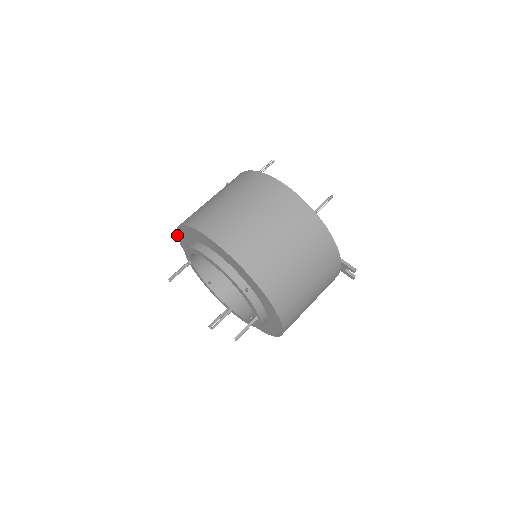
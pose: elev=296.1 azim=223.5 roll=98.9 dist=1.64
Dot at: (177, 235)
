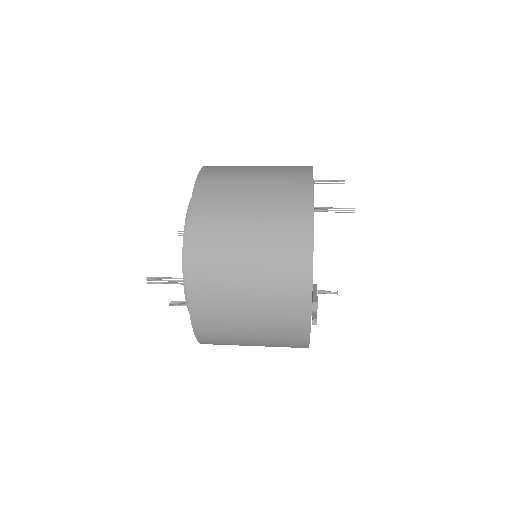
Dot at: occluded
